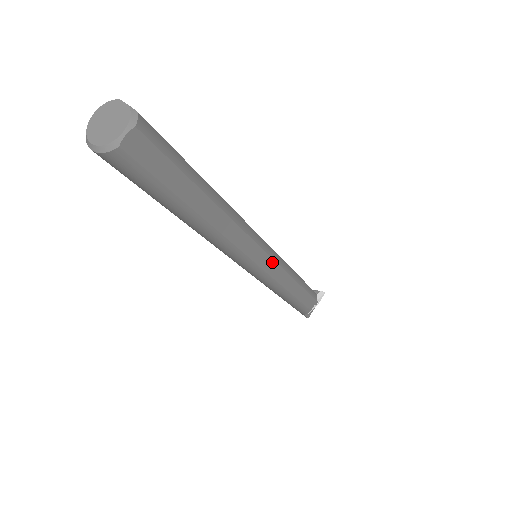
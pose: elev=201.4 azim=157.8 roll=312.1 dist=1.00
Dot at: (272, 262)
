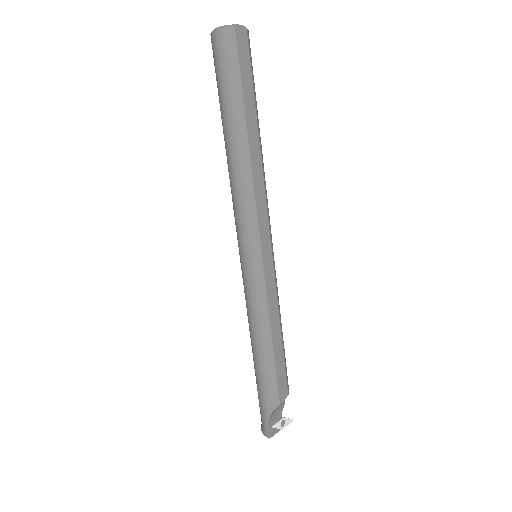
Dot at: (271, 259)
